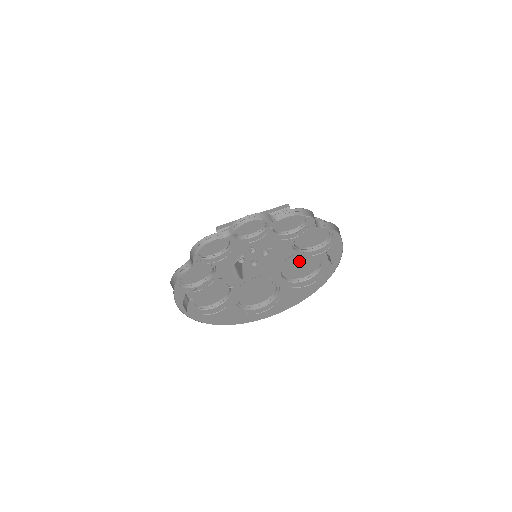
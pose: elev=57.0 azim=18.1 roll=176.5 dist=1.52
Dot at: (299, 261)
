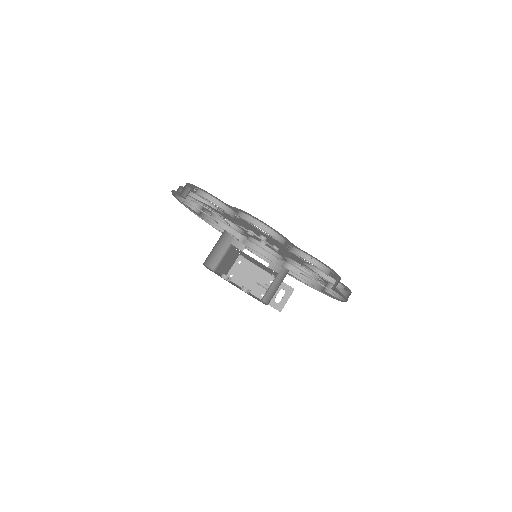
Dot at: occluded
